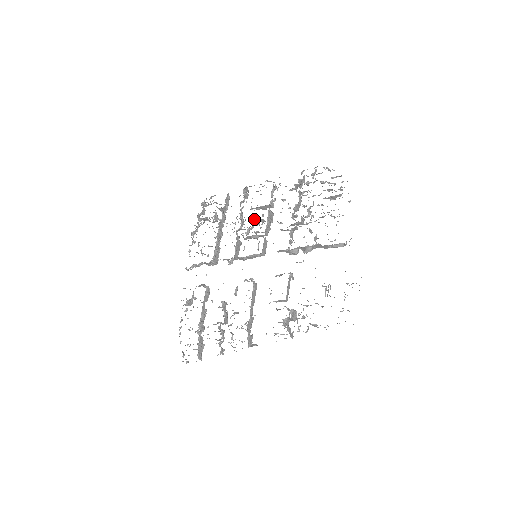
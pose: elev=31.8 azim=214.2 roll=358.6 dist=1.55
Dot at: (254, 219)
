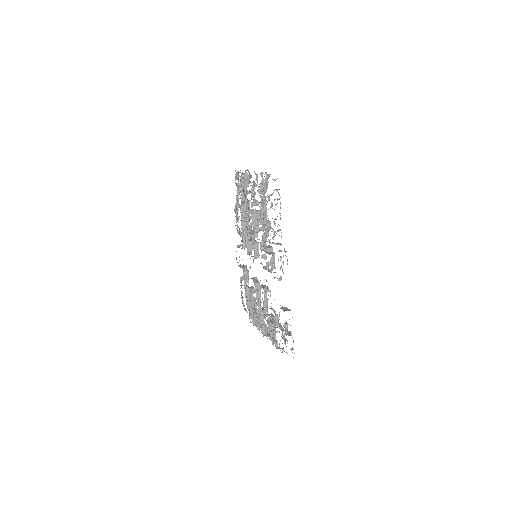
Dot at: occluded
